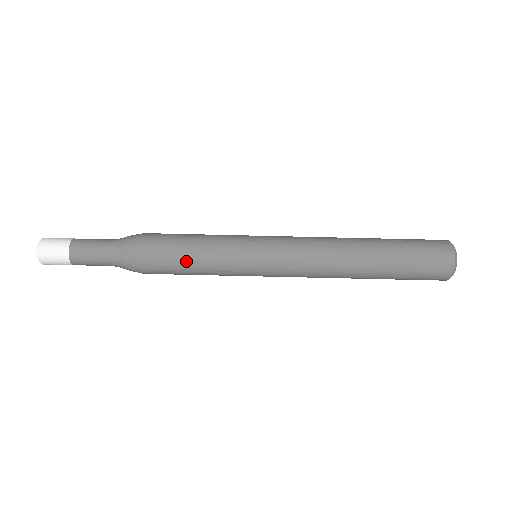
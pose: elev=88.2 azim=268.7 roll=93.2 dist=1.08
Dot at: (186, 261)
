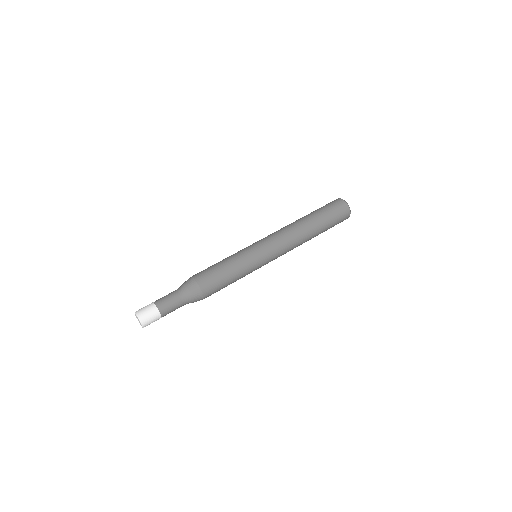
Dot at: (222, 269)
